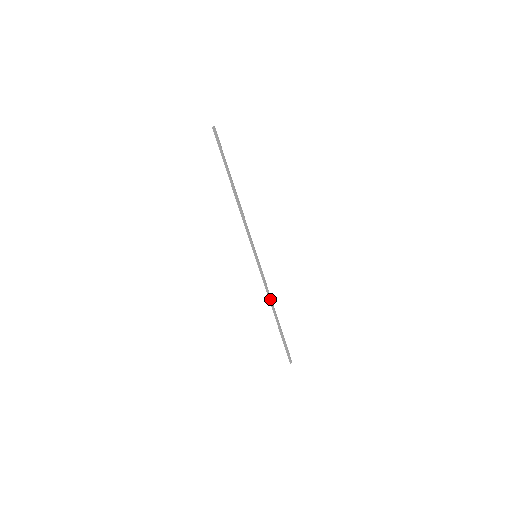
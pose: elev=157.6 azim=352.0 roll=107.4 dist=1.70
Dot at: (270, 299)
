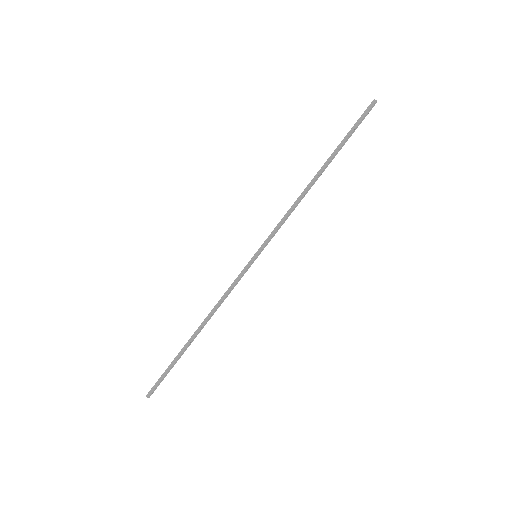
Dot at: (213, 311)
